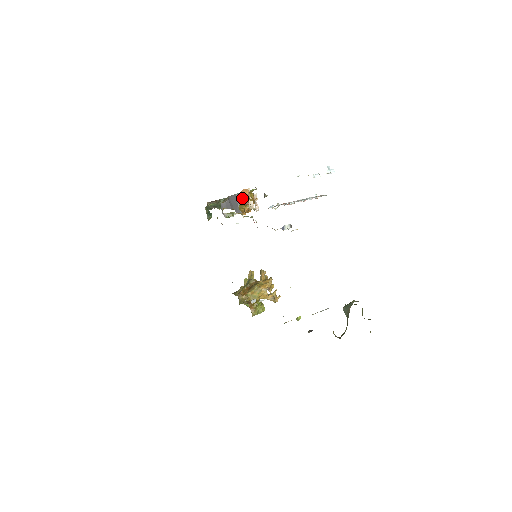
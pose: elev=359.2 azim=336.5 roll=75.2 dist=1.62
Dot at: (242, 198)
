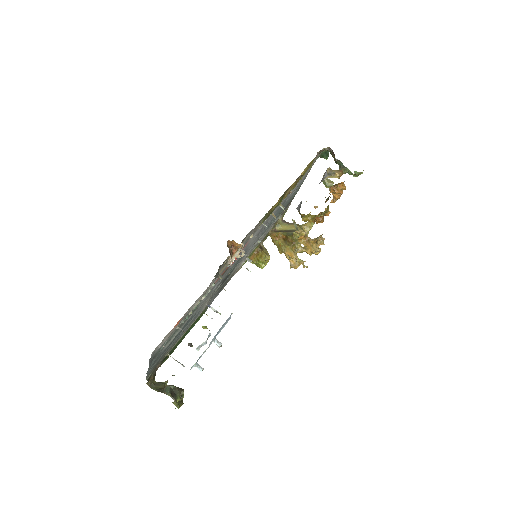
Dot at: occluded
